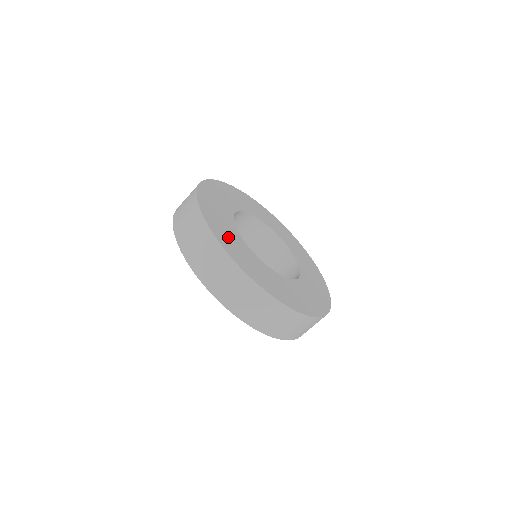
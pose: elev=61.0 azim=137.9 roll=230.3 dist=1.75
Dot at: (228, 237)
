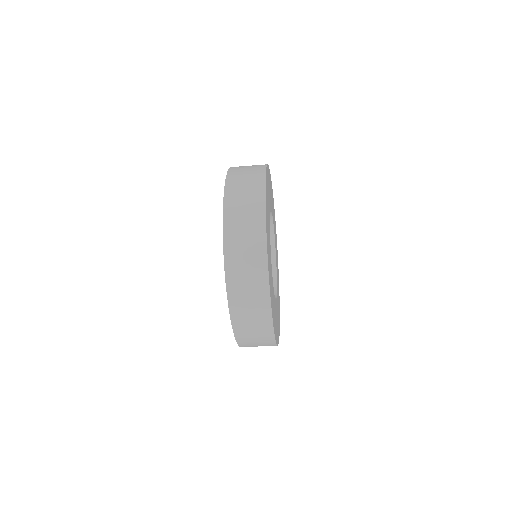
Dot at: occluded
